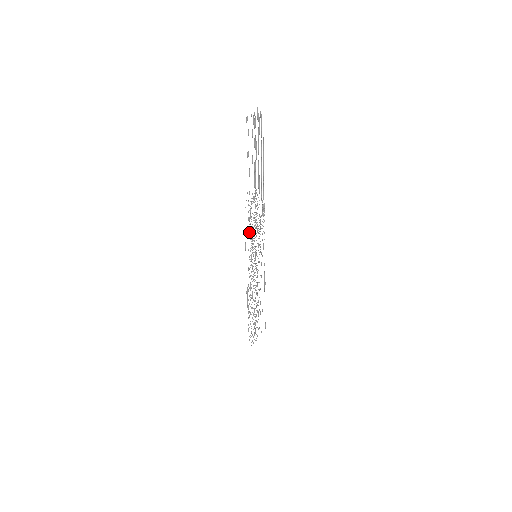
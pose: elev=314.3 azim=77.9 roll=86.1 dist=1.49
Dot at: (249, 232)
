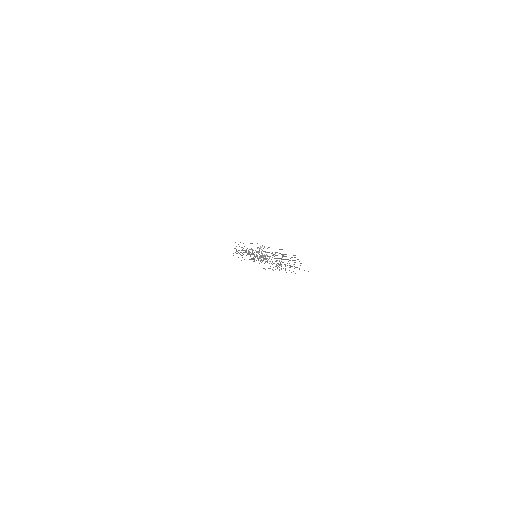
Dot at: occluded
